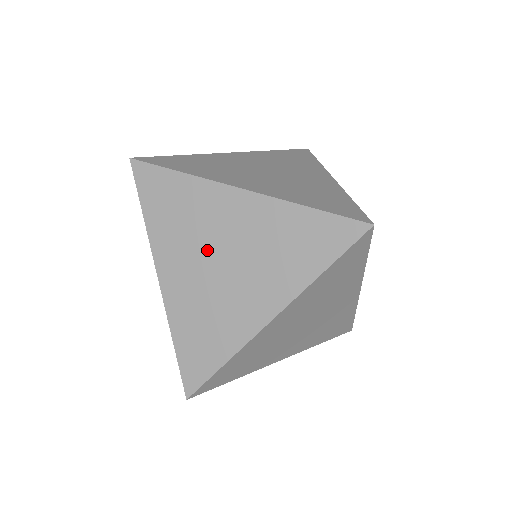
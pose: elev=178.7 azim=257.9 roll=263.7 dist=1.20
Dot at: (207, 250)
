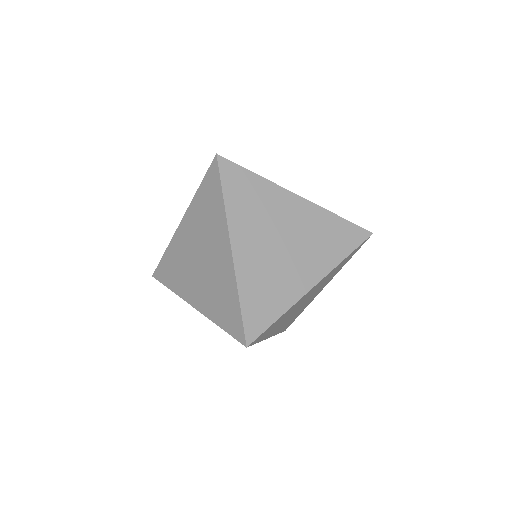
Dot at: (273, 232)
